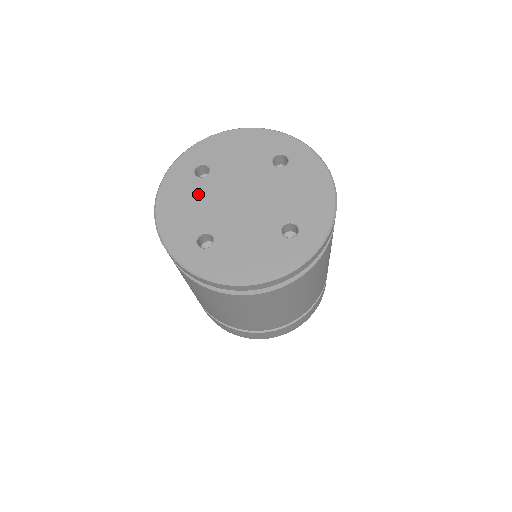
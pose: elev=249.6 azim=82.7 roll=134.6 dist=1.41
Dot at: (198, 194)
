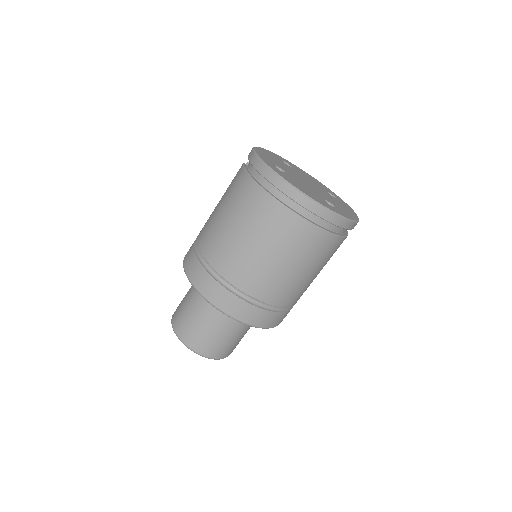
Dot at: (282, 164)
